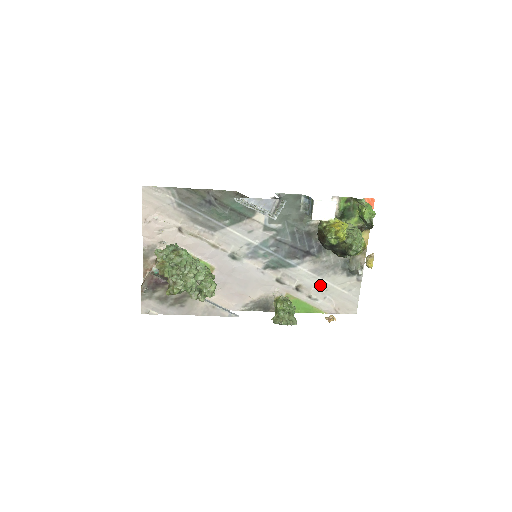
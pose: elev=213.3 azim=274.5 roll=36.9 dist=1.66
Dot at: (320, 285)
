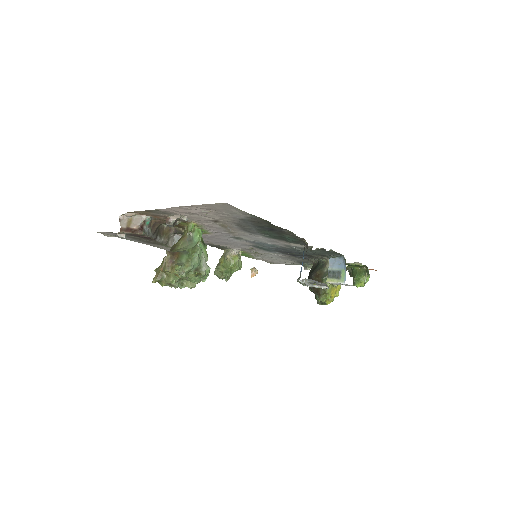
Dot at: (273, 257)
